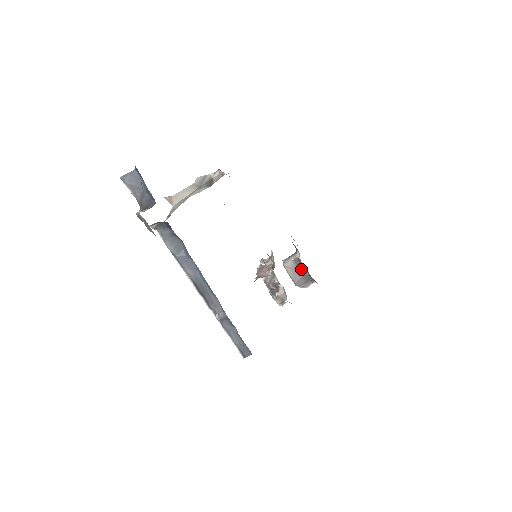
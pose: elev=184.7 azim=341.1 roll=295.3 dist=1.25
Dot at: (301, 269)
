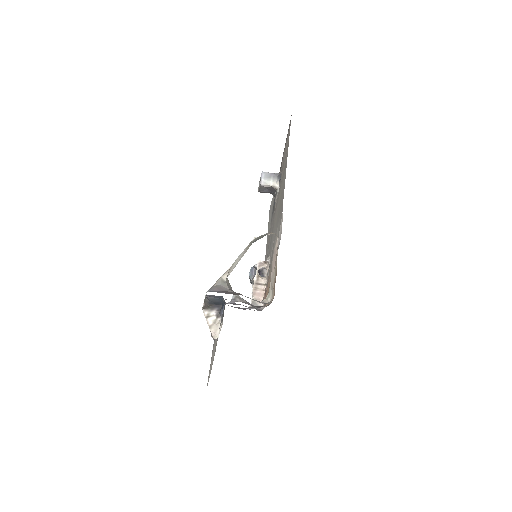
Dot at: (272, 190)
